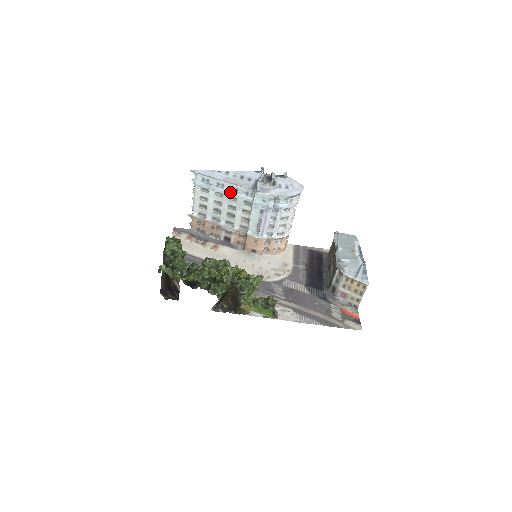
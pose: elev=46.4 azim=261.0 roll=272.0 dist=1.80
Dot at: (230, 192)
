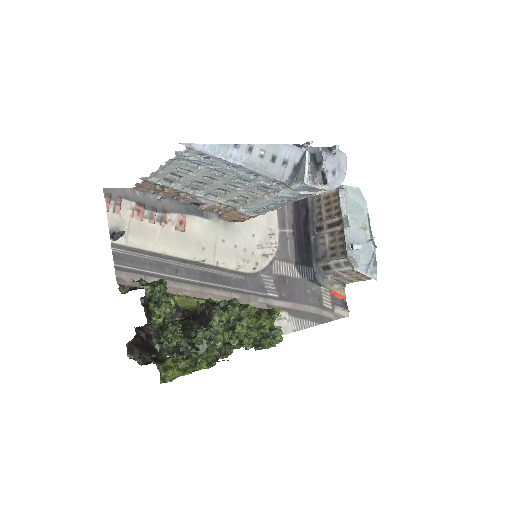
Dot at: (243, 176)
